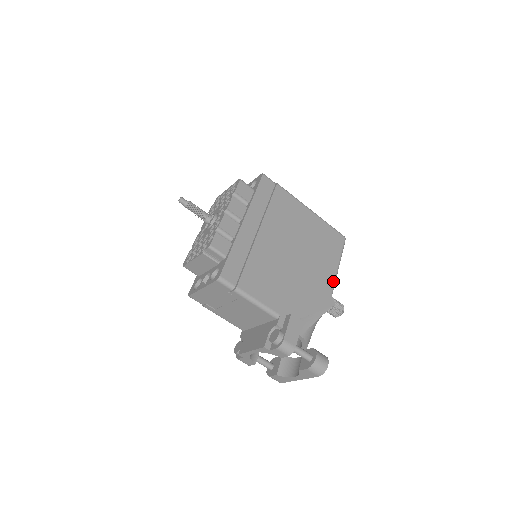
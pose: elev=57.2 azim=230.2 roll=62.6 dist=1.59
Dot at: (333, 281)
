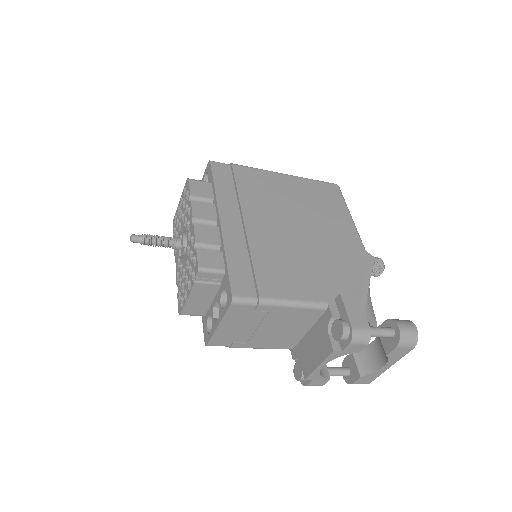
Dot at: (356, 235)
